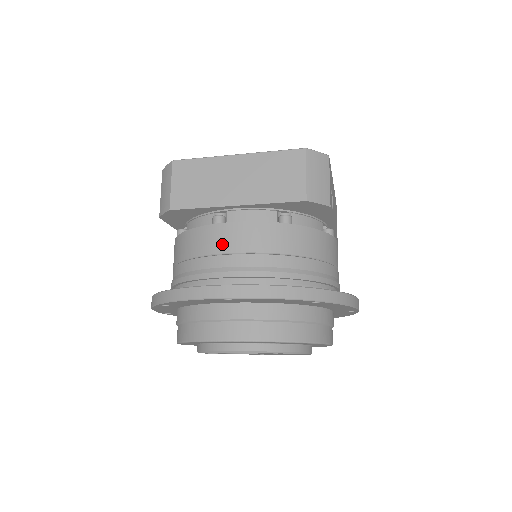
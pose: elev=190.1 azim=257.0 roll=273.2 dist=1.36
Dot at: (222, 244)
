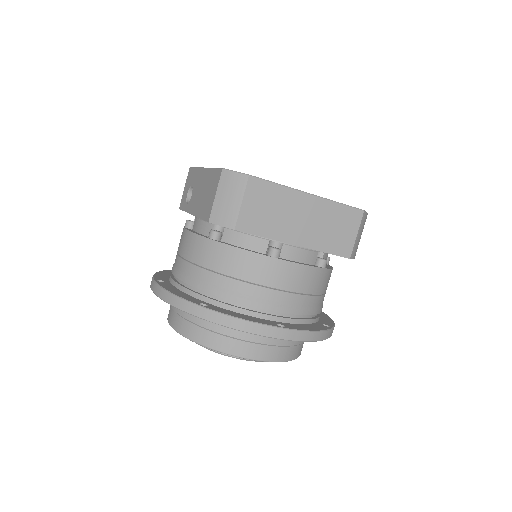
Dot at: (277, 279)
